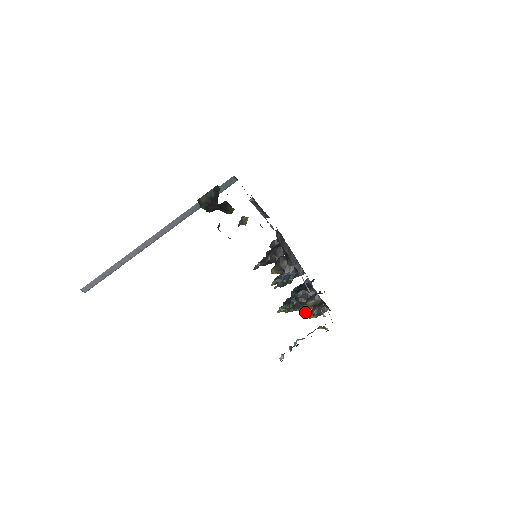
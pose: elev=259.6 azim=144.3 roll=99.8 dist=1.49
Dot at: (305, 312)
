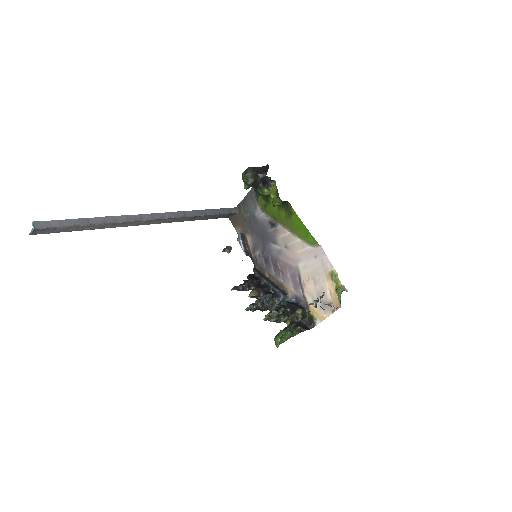
Dot at: (281, 337)
